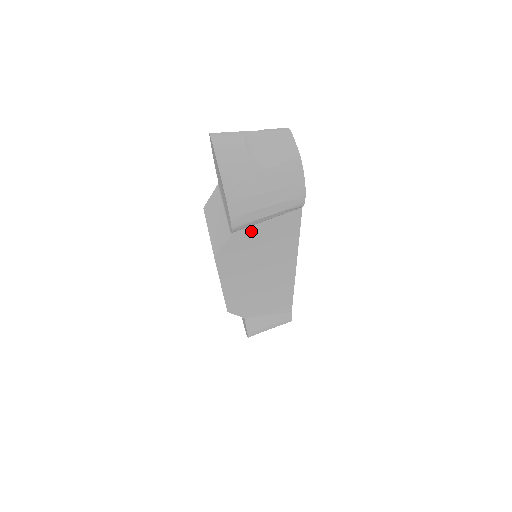
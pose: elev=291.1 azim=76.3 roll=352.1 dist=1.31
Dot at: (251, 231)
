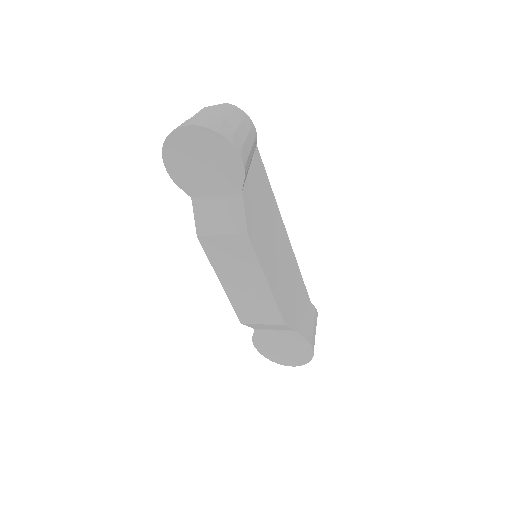
Dot at: (249, 186)
